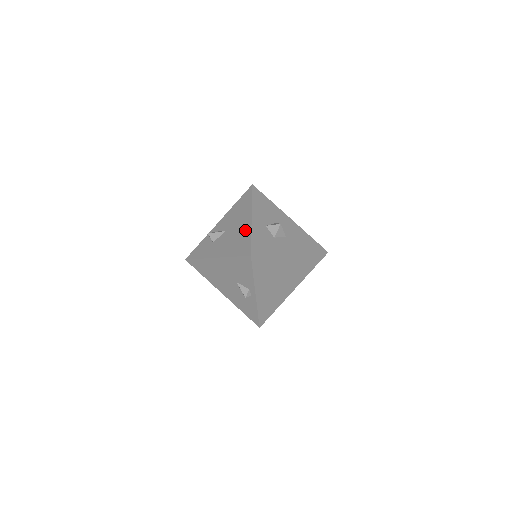
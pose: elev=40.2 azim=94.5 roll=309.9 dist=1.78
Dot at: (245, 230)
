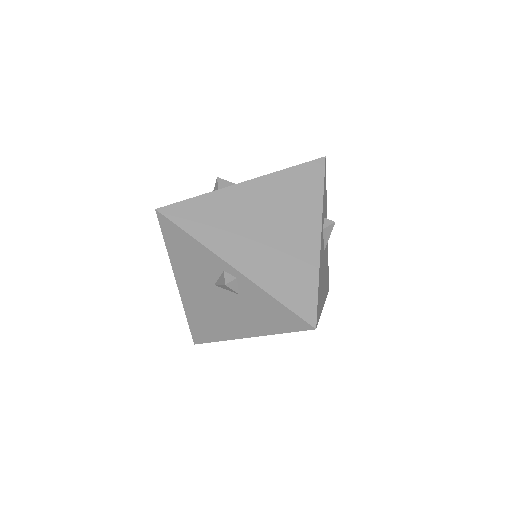
Dot at: occluded
